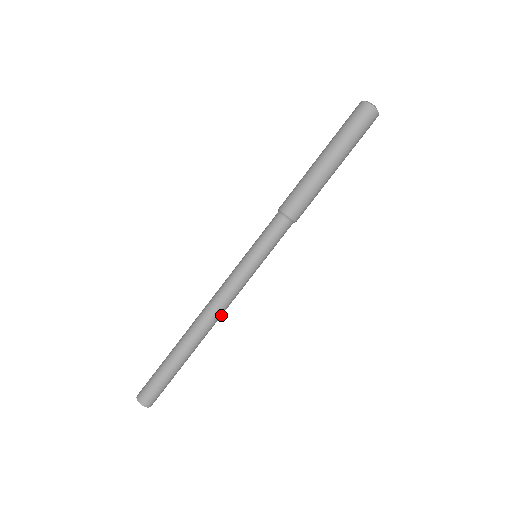
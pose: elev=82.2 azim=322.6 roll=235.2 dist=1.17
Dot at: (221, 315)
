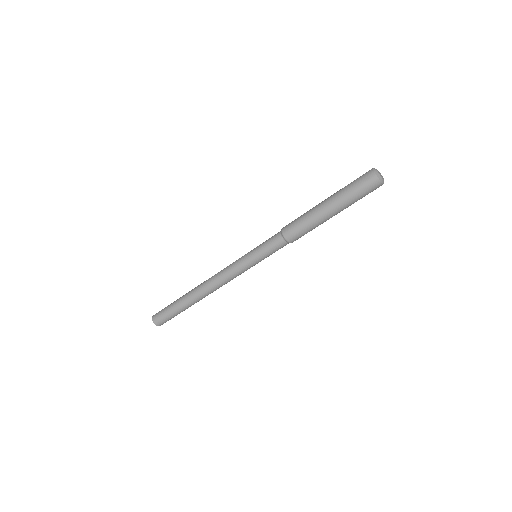
Dot at: occluded
